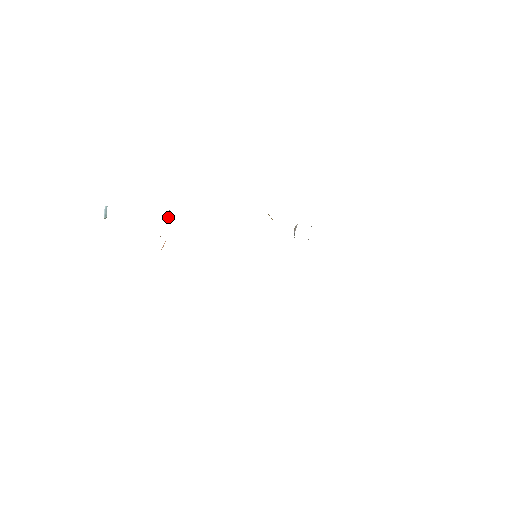
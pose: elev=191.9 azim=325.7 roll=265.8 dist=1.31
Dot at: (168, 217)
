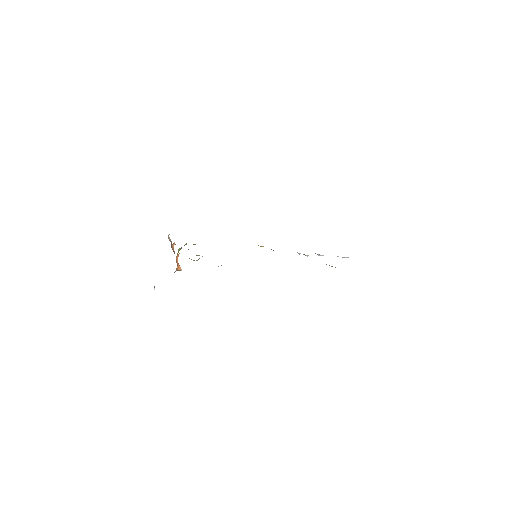
Dot at: occluded
